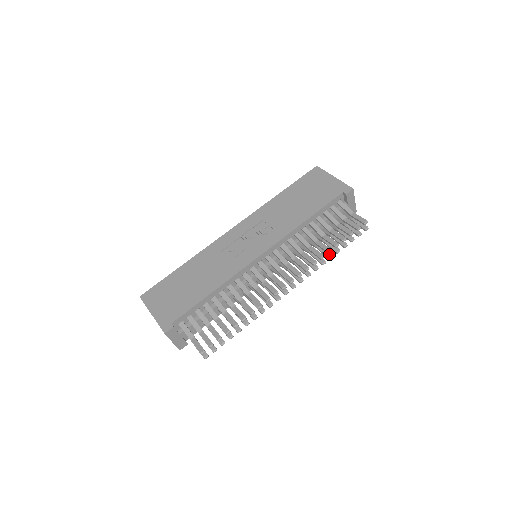
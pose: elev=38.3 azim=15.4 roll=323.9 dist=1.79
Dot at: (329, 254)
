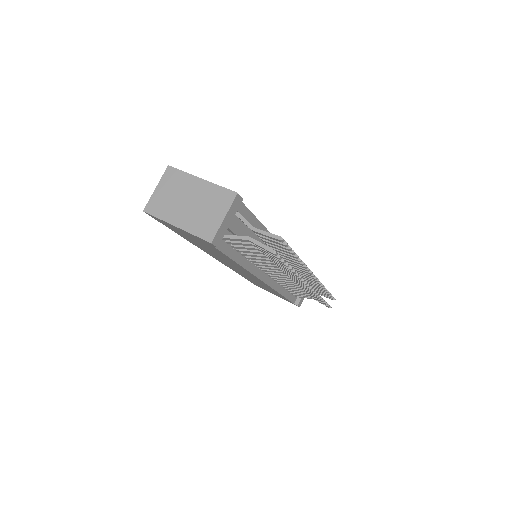
Dot at: occluded
